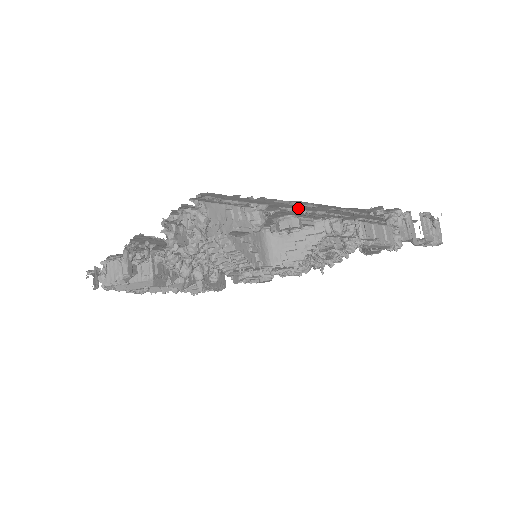
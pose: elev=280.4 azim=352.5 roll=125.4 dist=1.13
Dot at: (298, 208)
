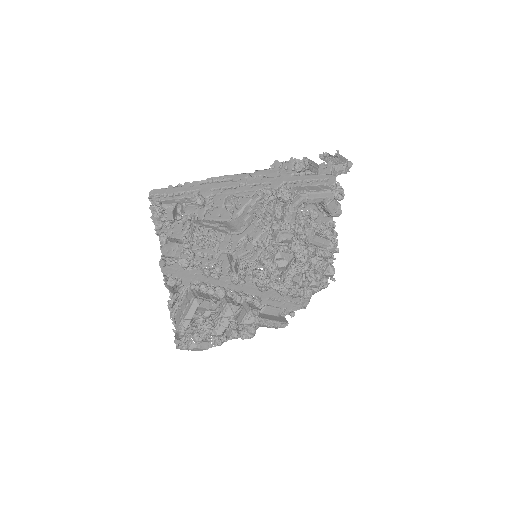
Dot at: (222, 186)
